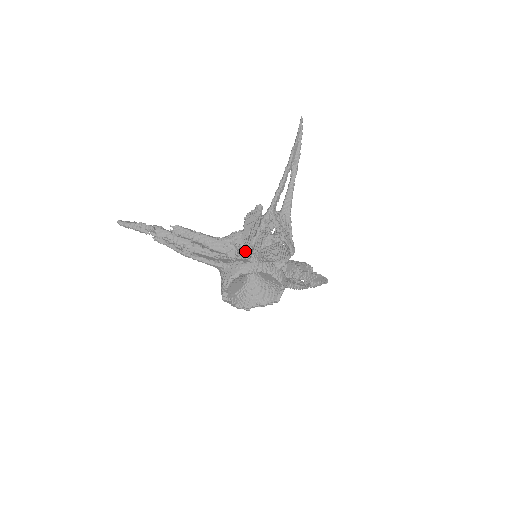
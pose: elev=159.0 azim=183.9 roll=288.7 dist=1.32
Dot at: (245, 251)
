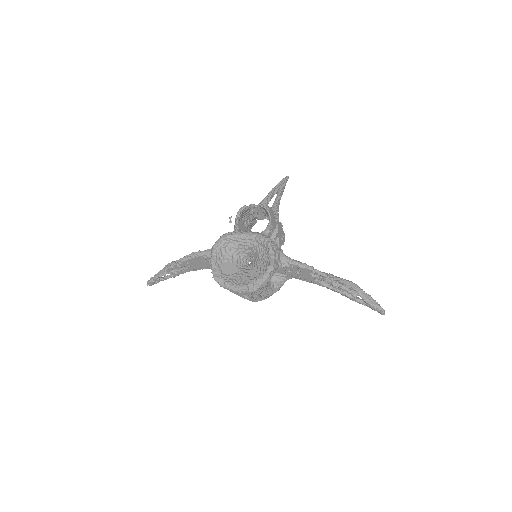
Dot at: occluded
